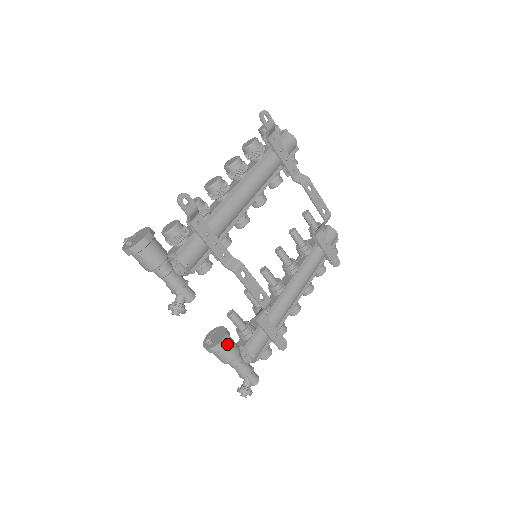
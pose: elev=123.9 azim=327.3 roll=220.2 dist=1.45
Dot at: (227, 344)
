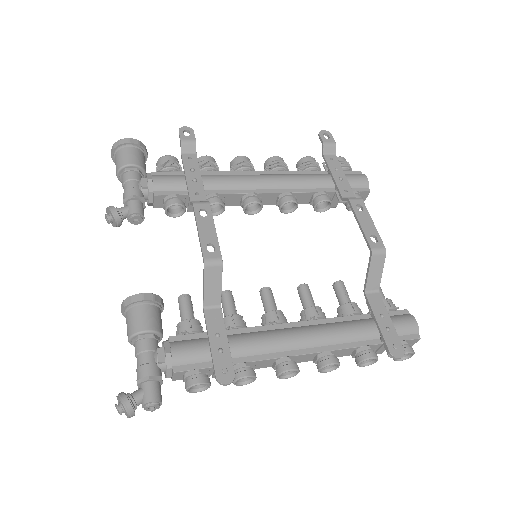
Dot at: (145, 306)
